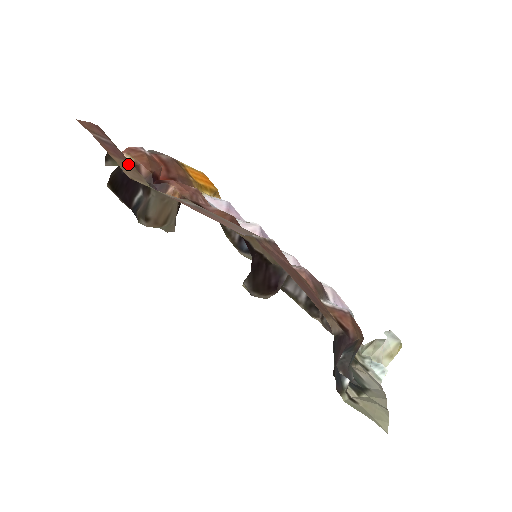
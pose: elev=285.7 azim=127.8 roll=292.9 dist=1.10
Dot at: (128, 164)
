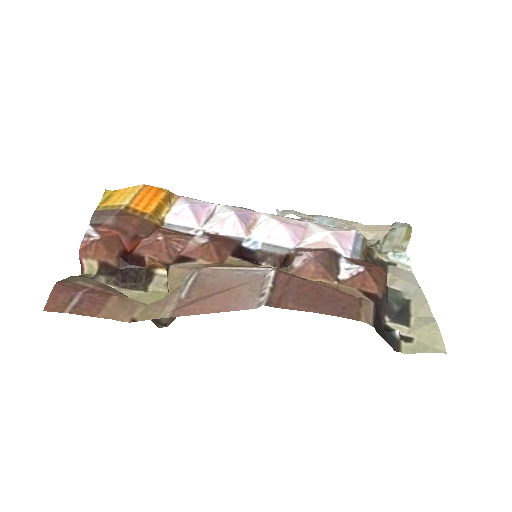
Dot at: (112, 302)
